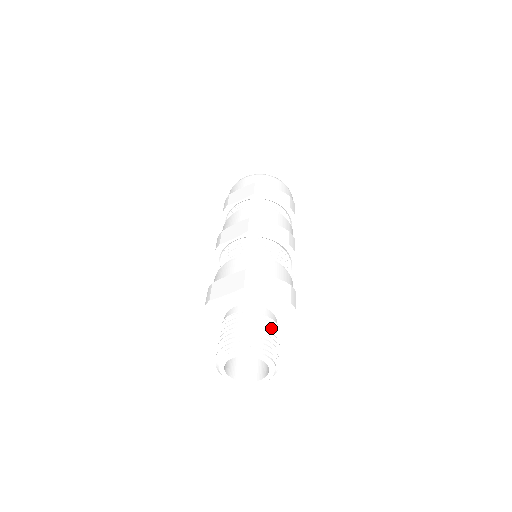
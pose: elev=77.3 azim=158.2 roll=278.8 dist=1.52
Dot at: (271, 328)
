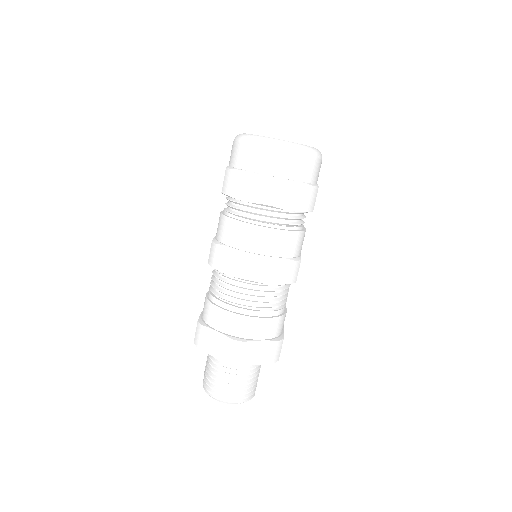
Dot at: occluded
